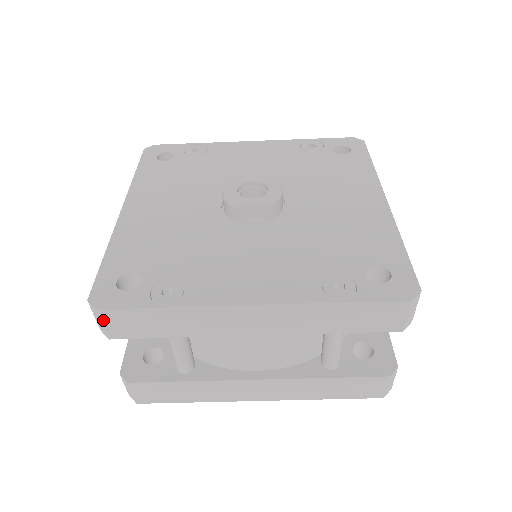
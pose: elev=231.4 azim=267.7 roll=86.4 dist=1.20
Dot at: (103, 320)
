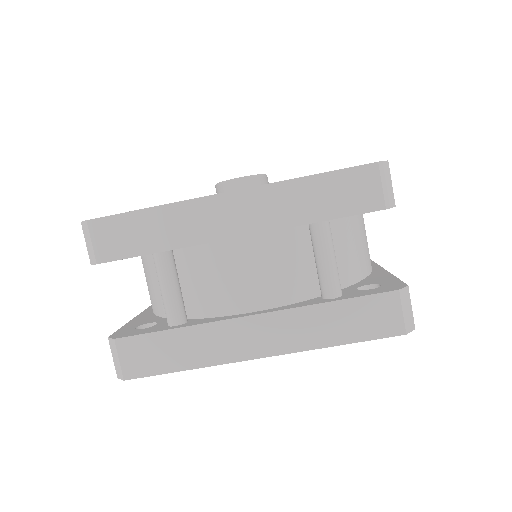
Dot at: (92, 235)
